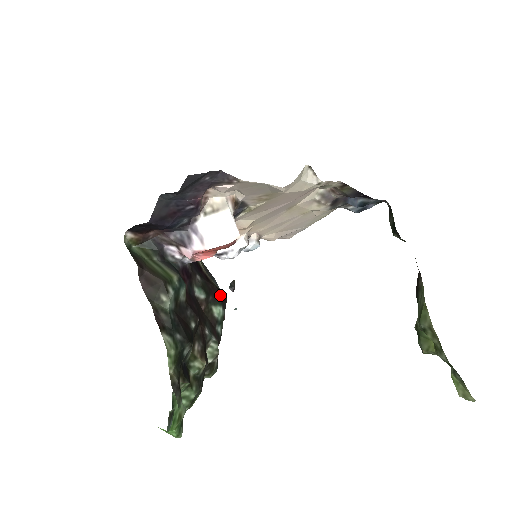
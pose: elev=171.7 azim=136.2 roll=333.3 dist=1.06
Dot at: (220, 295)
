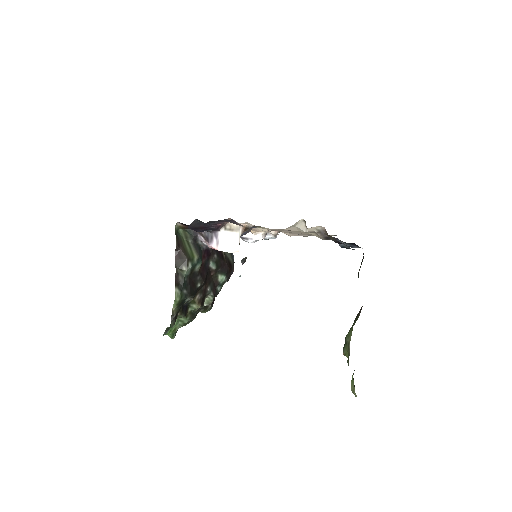
Dot at: (227, 269)
